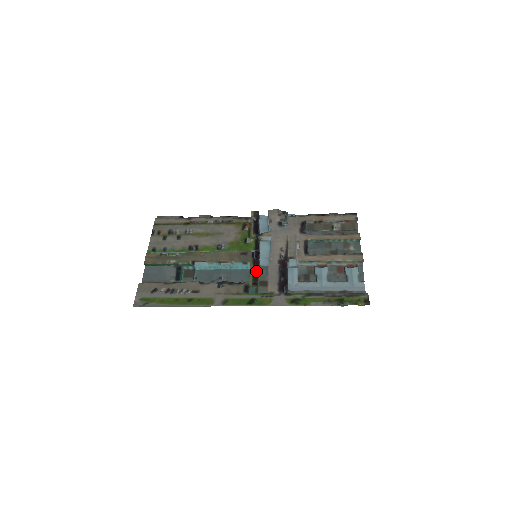
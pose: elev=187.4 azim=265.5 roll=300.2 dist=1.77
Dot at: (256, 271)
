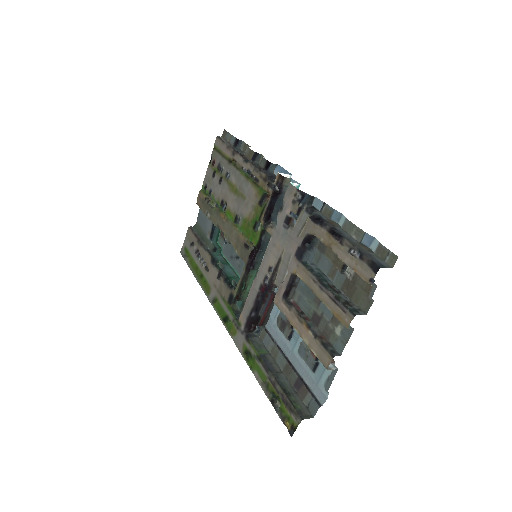
Dot at: (243, 282)
